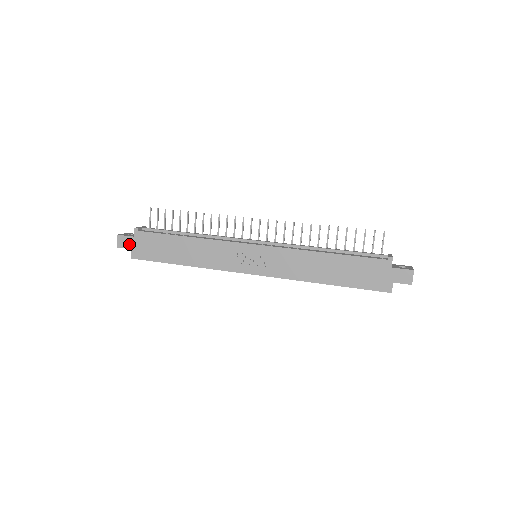
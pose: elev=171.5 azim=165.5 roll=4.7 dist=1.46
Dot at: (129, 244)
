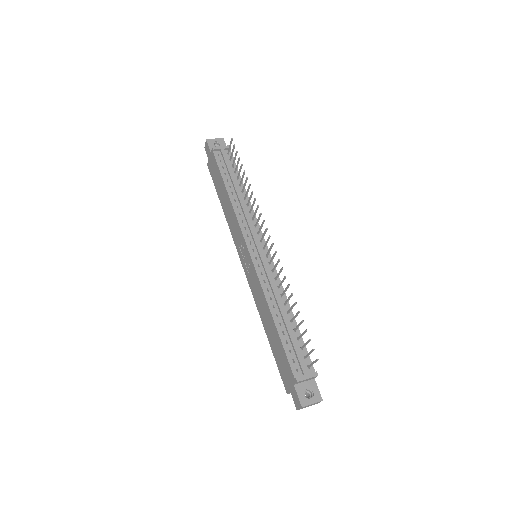
Dot at: (208, 154)
